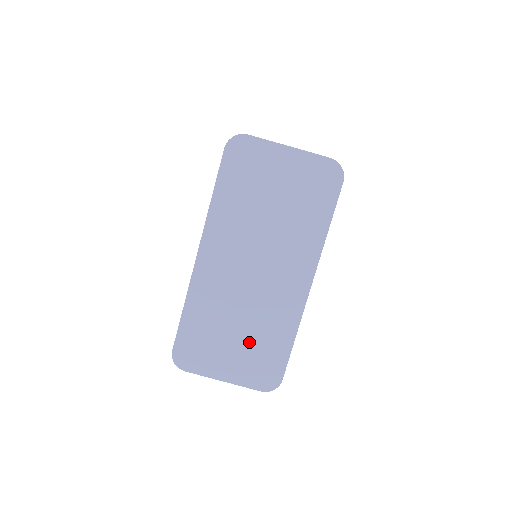
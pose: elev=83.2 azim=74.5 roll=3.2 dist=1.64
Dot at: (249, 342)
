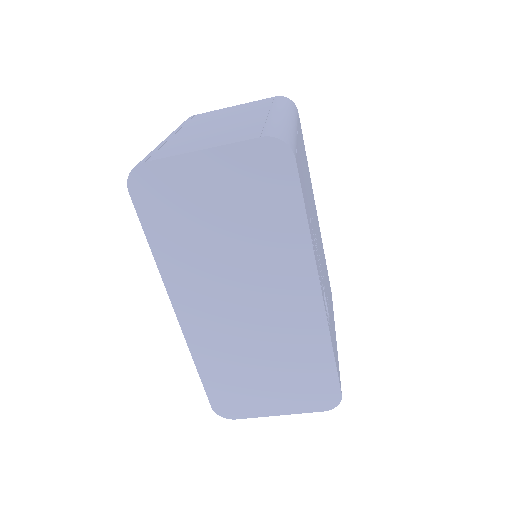
Dot at: (284, 373)
